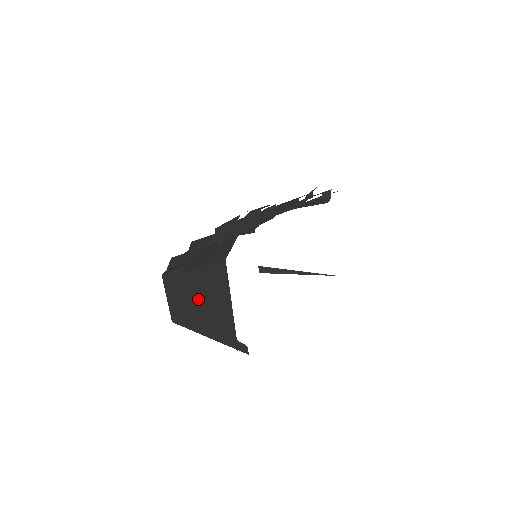
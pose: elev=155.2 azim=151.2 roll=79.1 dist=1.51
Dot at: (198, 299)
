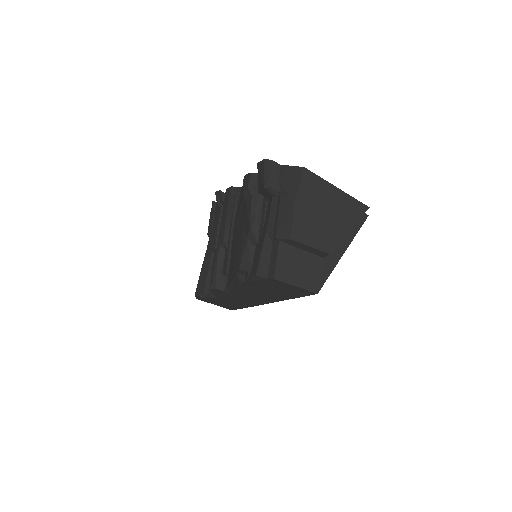
Dot at: (318, 227)
